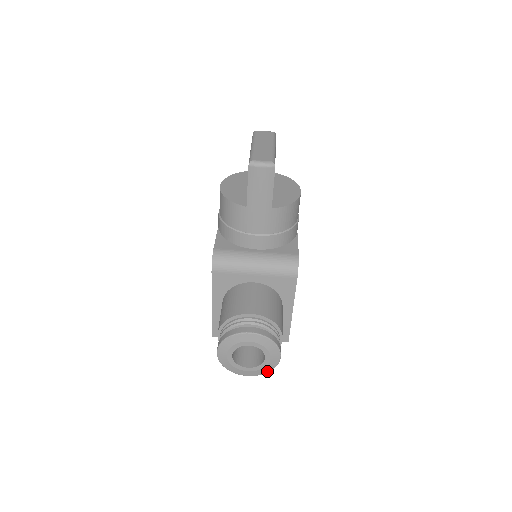
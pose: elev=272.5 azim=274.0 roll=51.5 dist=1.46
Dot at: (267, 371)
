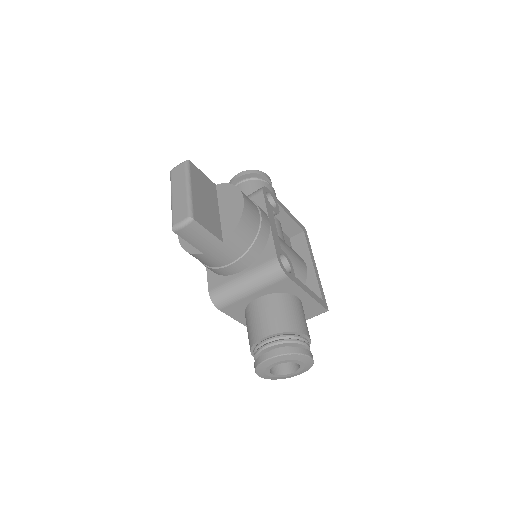
Dot at: (310, 367)
